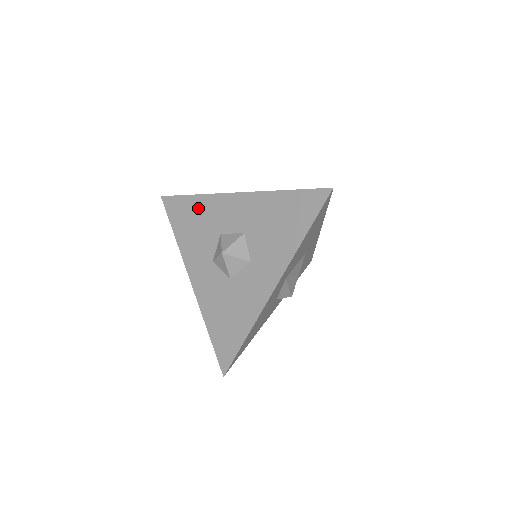
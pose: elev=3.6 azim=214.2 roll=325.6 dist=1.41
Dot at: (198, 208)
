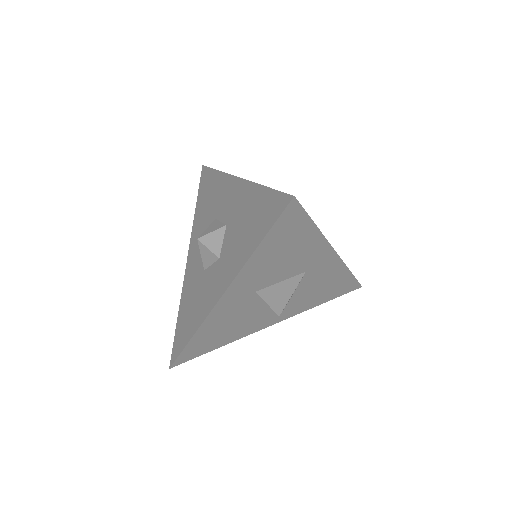
Dot at: (214, 185)
